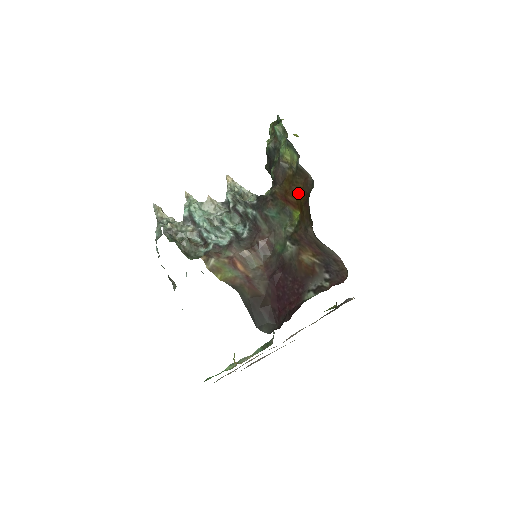
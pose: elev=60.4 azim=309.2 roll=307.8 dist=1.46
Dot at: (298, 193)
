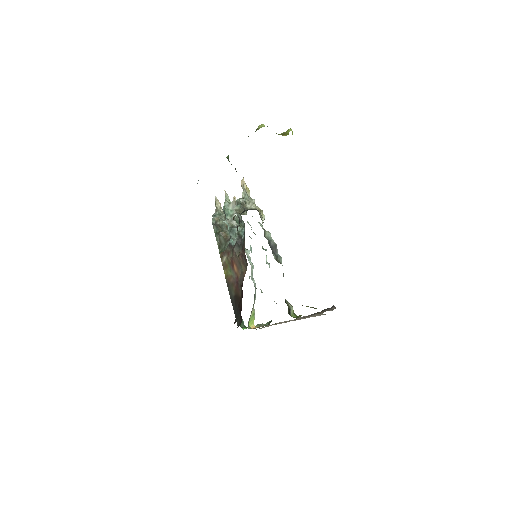
Dot at: occluded
